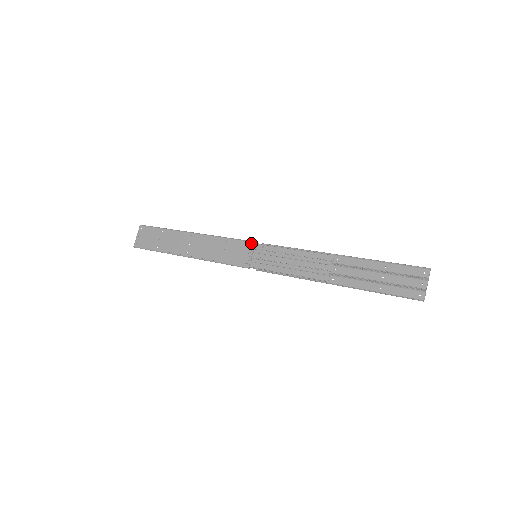
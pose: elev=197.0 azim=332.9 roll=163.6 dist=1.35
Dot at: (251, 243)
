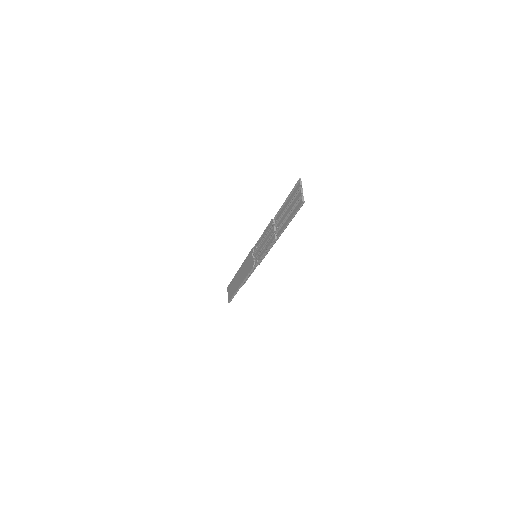
Dot at: (251, 250)
